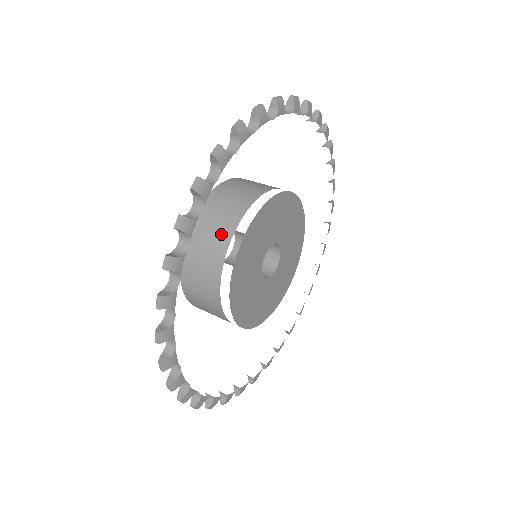
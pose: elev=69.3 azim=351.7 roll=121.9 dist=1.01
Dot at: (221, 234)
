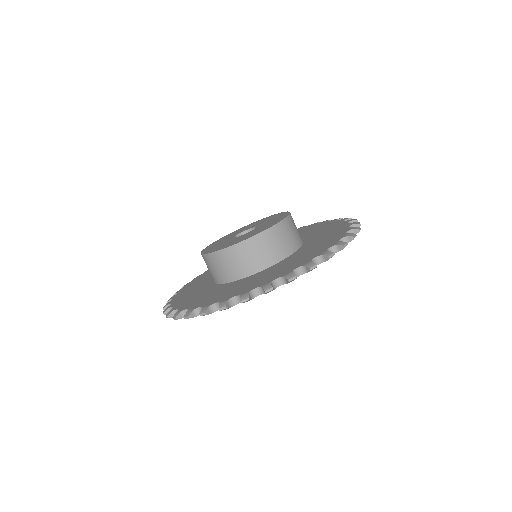
Dot at: (244, 269)
